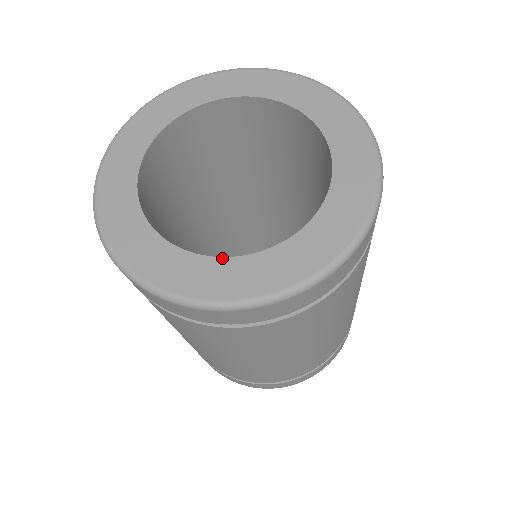
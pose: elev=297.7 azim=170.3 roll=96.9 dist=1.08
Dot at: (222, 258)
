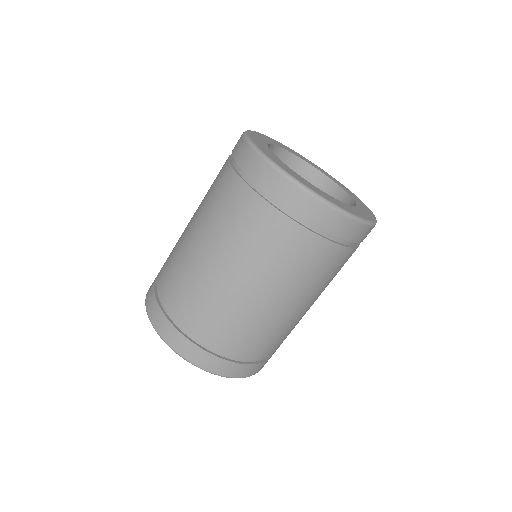
Dot at: (351, 206)
